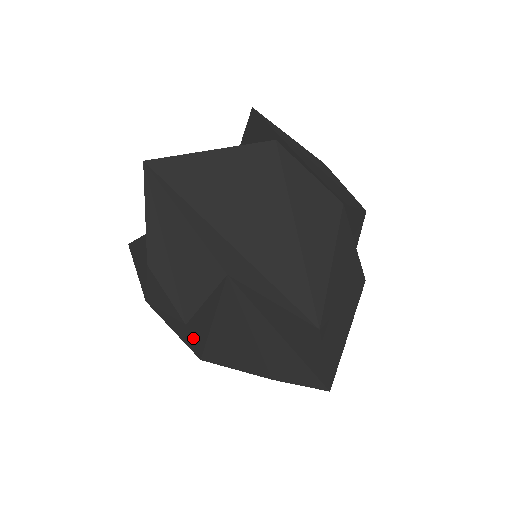
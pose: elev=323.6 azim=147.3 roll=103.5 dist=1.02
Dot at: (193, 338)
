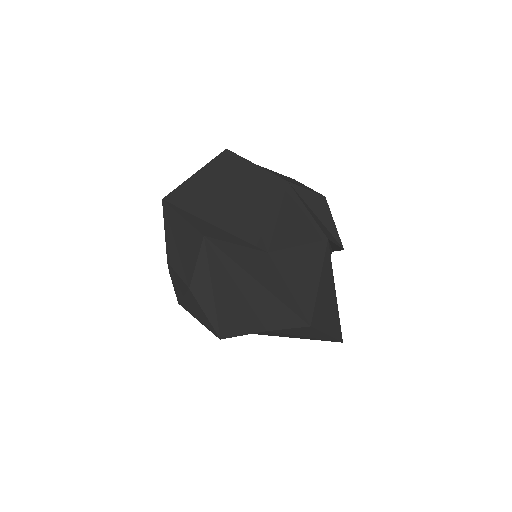
Dot at: (202, 307)
